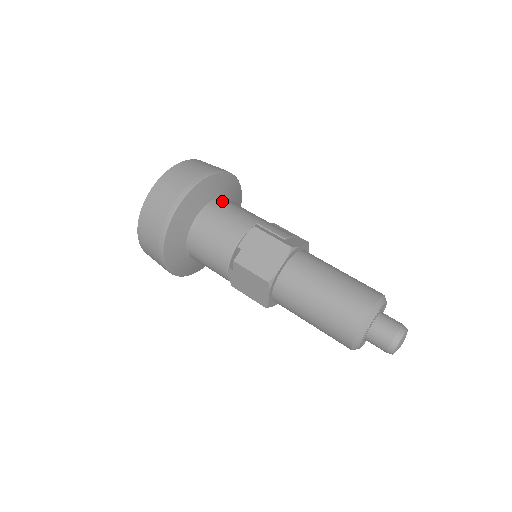
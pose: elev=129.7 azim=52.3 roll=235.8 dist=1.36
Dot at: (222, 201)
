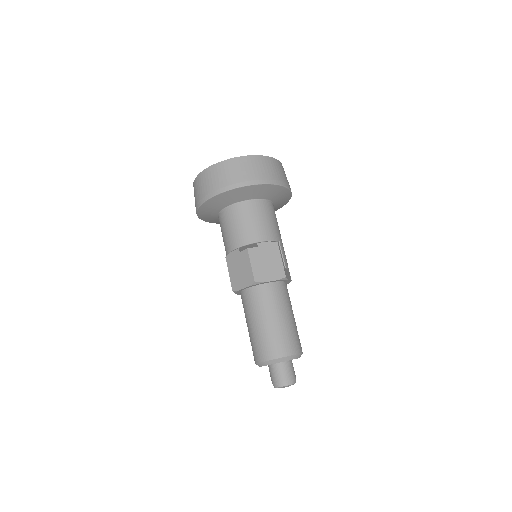
Dot at: (272, 206)
